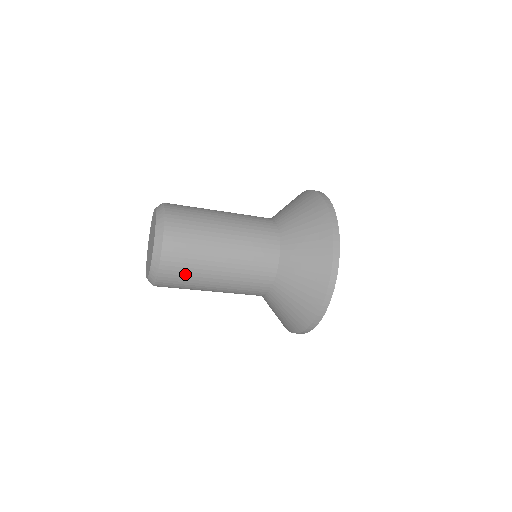
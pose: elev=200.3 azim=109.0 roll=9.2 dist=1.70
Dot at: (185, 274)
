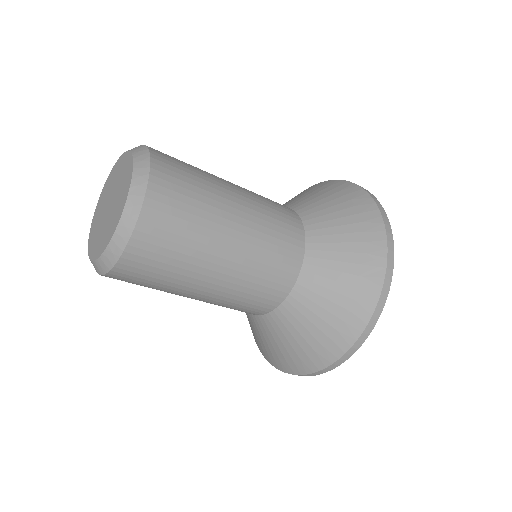
Dot at: (163, 267)
